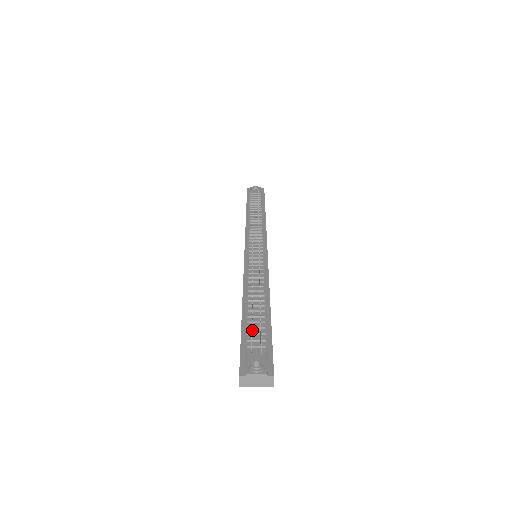
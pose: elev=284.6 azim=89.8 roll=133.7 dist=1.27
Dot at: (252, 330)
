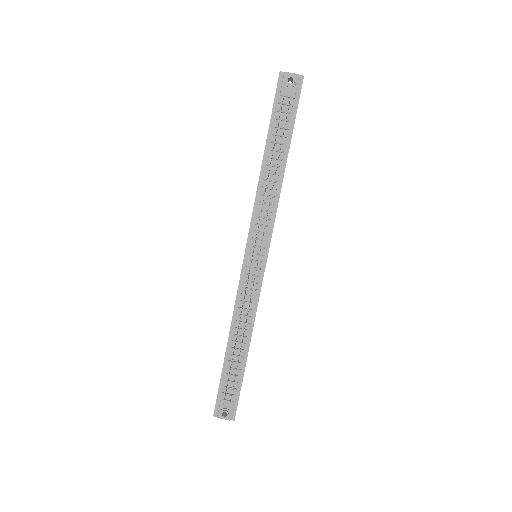
Dot at: (228, 380)
